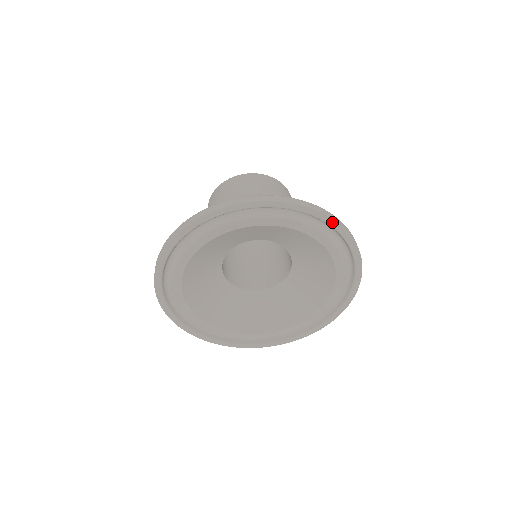
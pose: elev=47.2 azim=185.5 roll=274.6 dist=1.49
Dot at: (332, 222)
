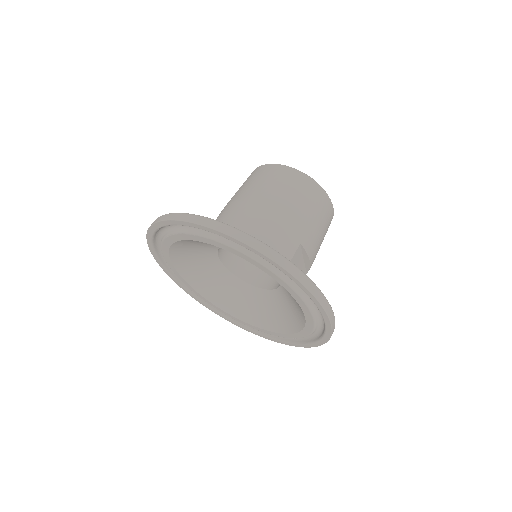
Dot at: (289, 274)
